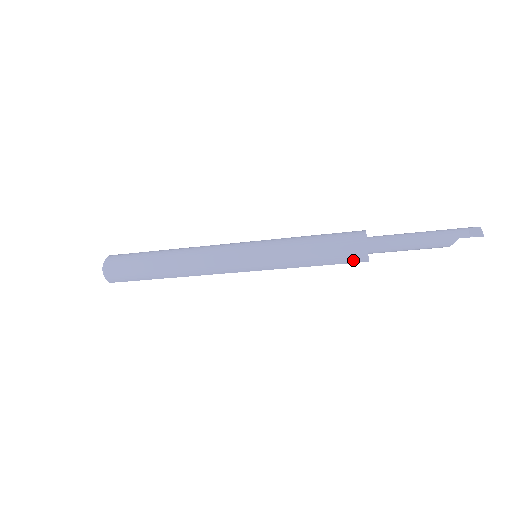
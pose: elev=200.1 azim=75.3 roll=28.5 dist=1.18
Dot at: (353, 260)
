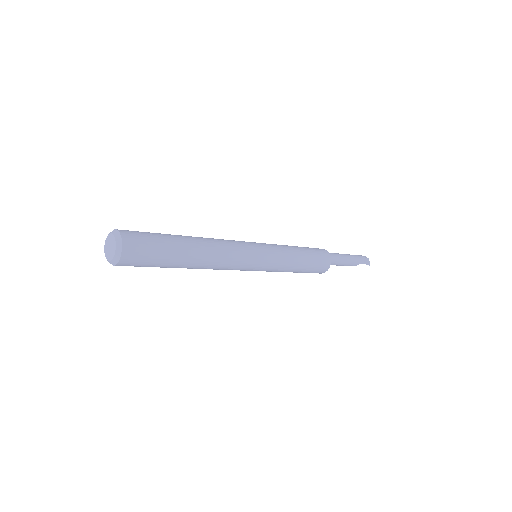
Dot at: (317, 272)
